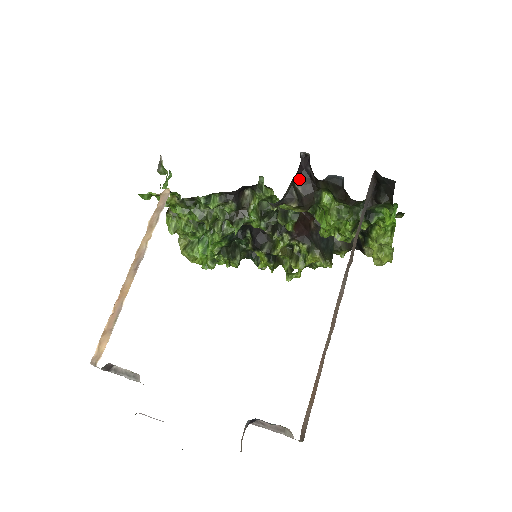
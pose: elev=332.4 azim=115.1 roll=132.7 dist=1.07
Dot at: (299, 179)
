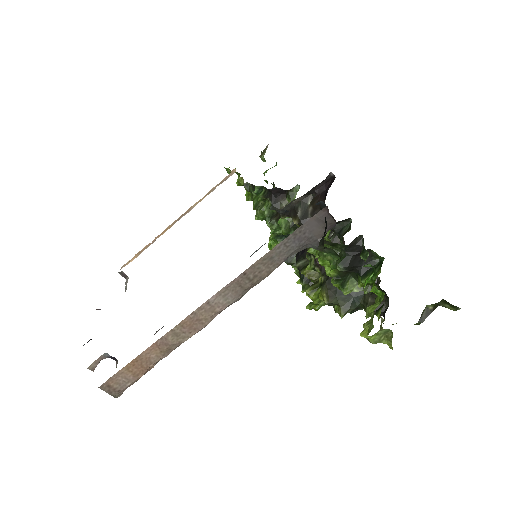
Dot at: (316, 199)
